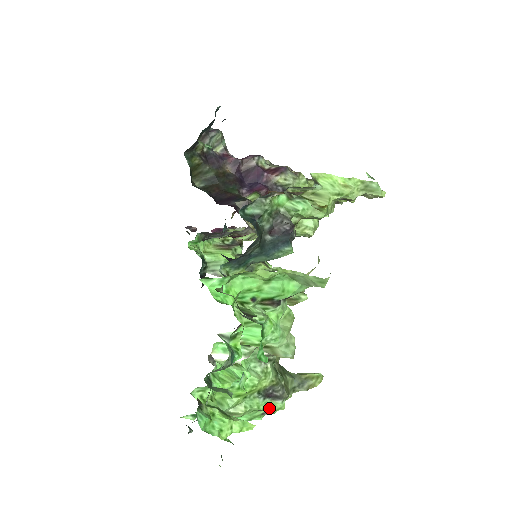
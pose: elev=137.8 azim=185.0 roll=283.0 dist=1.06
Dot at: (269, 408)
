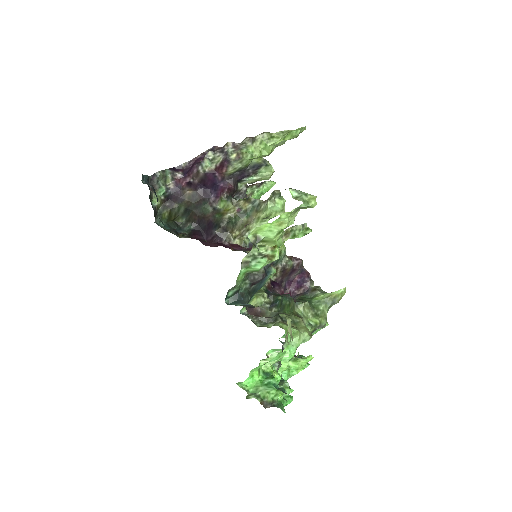
Dot at: (319, 330)
